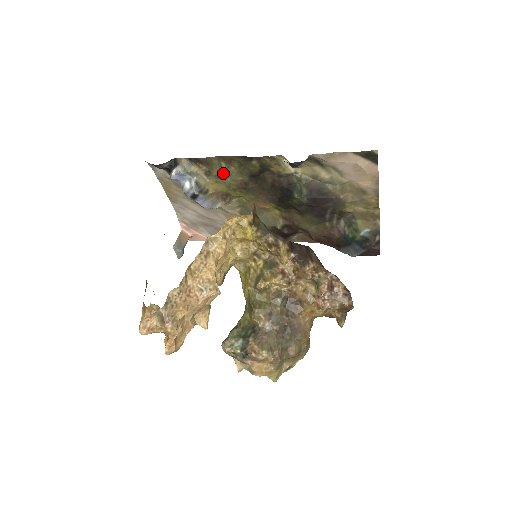
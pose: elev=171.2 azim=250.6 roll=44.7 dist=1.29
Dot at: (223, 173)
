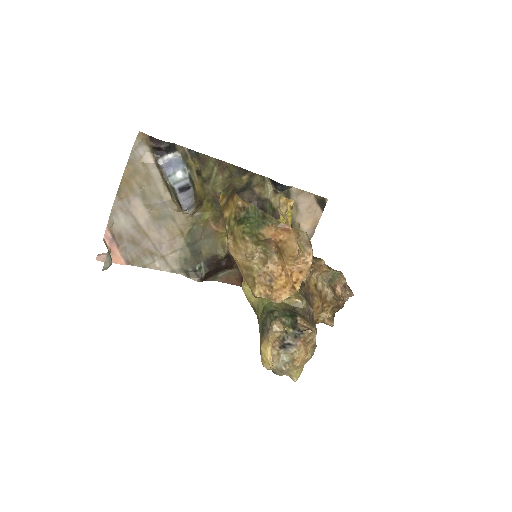
Dot at: (210, 179)
